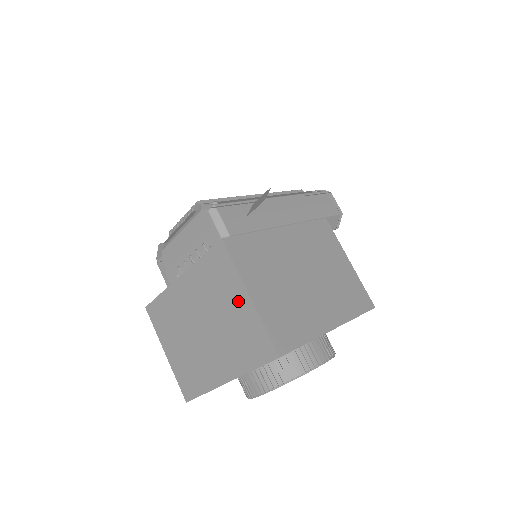
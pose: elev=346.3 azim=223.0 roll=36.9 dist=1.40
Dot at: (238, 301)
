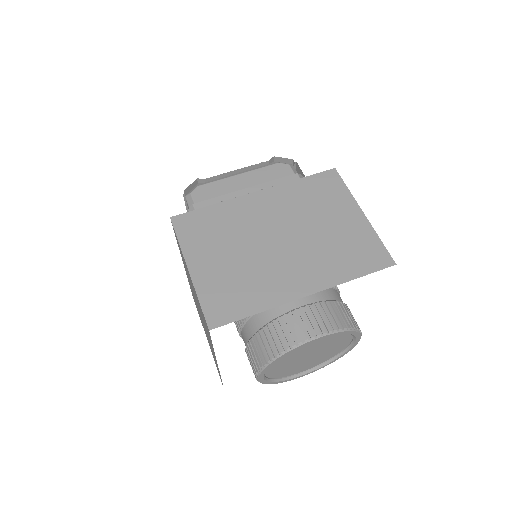
Dot at: (346, 216)
